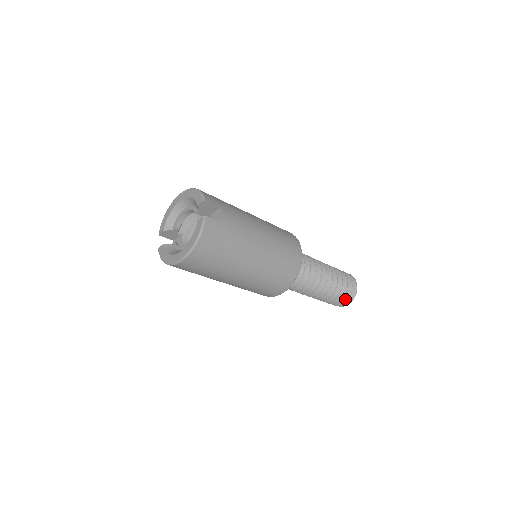
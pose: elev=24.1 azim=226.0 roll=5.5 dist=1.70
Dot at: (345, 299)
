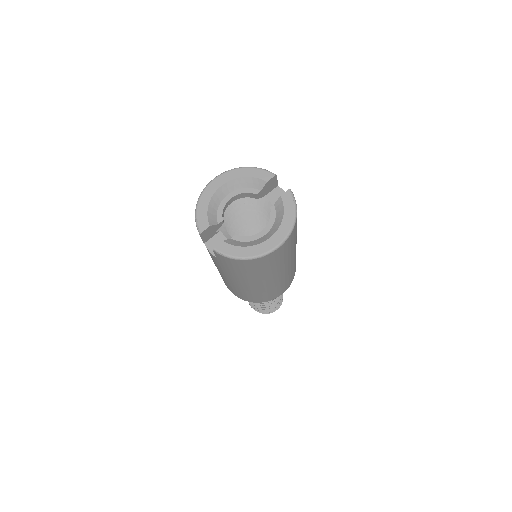
Dot at: occluded
